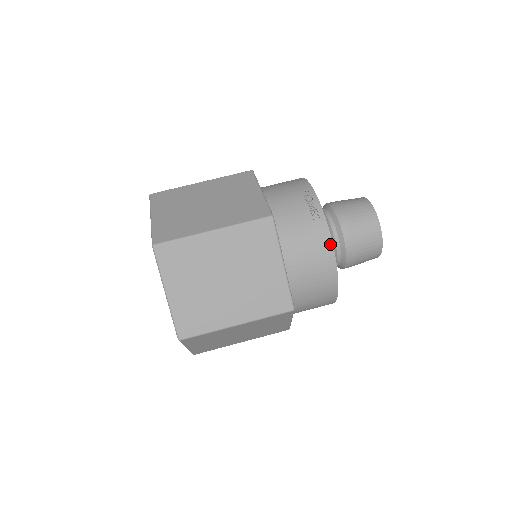
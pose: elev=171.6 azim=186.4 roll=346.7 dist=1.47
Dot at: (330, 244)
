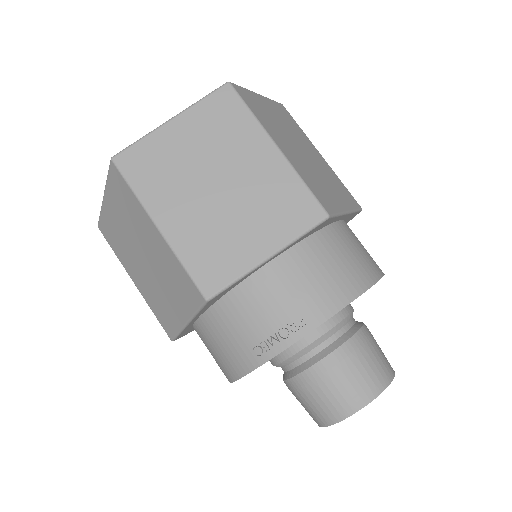
Dot at: (239, 375)
